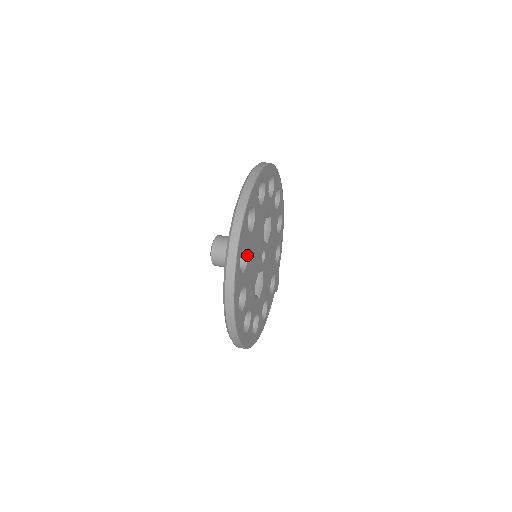
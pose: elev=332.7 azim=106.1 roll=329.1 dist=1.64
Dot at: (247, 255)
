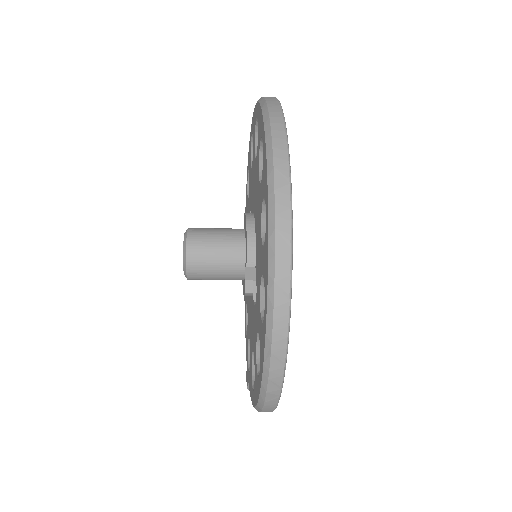
Dot at: occluded
